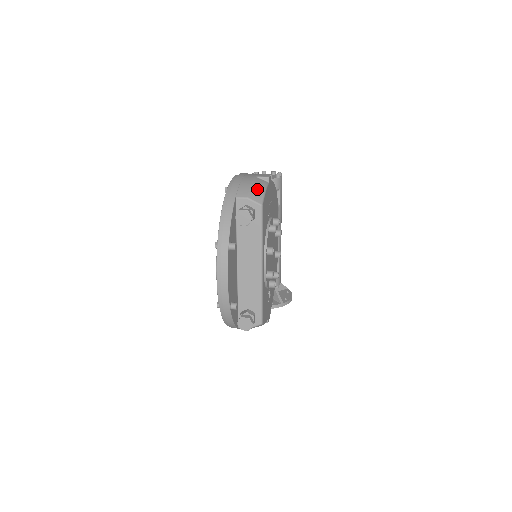
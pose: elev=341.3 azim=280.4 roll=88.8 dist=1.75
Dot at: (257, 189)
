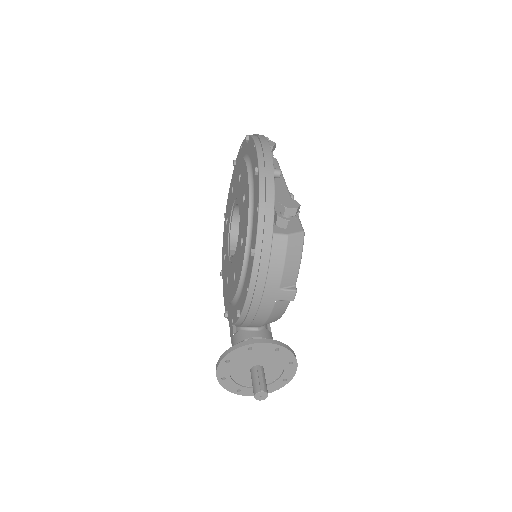
Dot at: occluded
